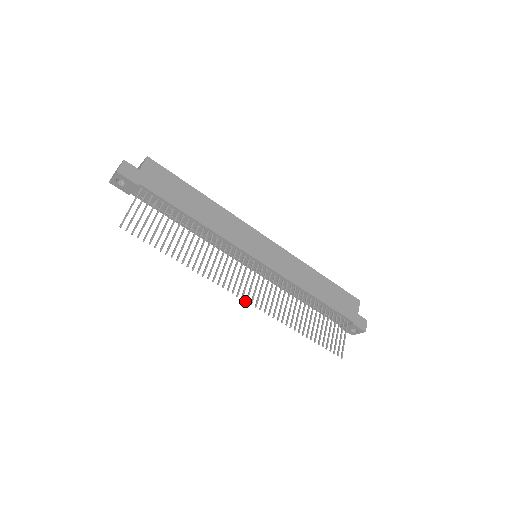
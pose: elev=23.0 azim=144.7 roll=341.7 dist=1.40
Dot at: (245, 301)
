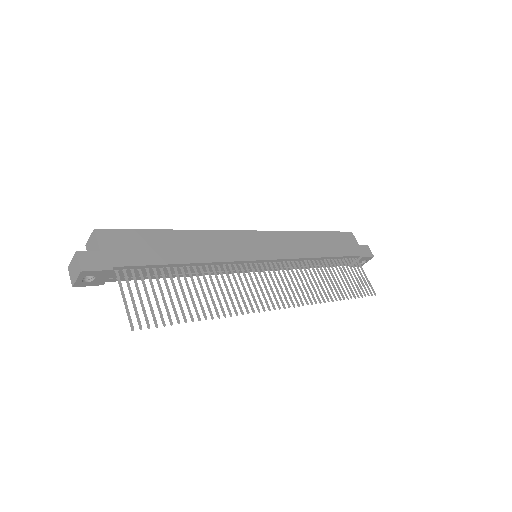
Dot at: occluded
